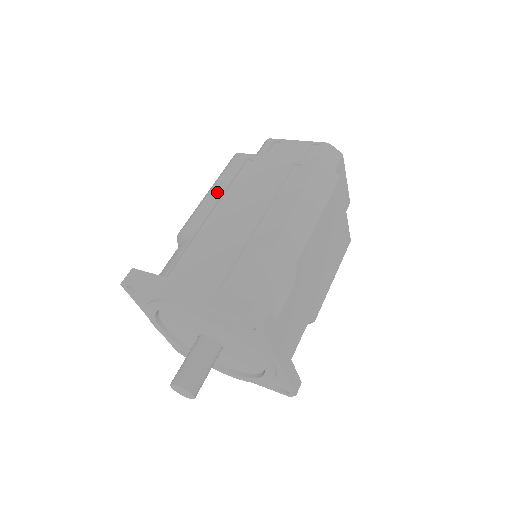
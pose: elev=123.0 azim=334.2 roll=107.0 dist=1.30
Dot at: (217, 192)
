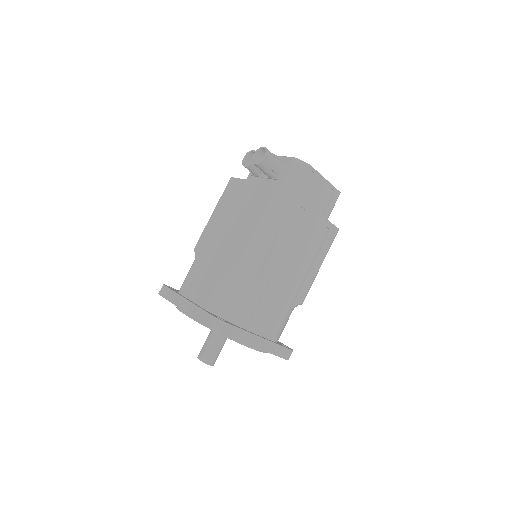
Dot at: (278, 243)
